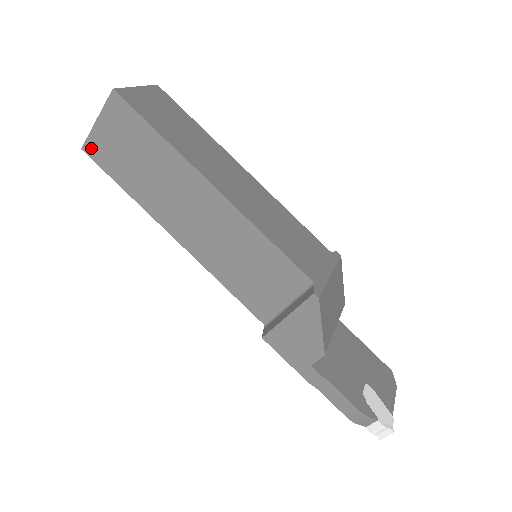
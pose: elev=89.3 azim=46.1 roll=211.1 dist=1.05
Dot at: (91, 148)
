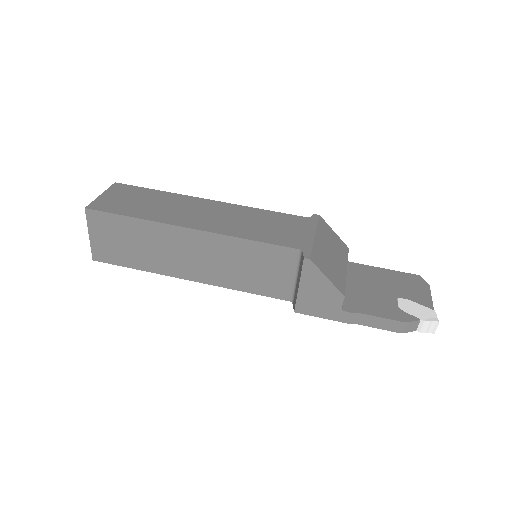
Dot at: (98, 255)
